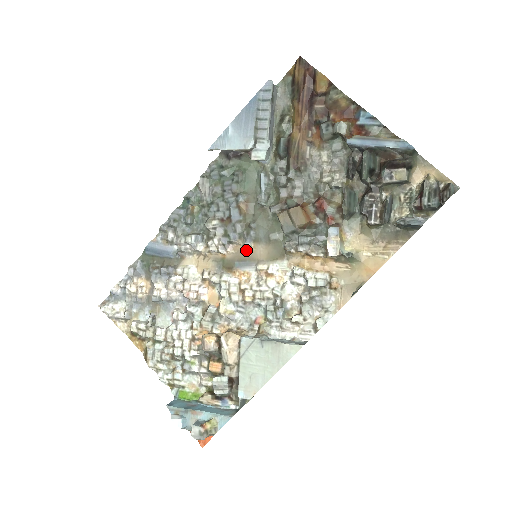
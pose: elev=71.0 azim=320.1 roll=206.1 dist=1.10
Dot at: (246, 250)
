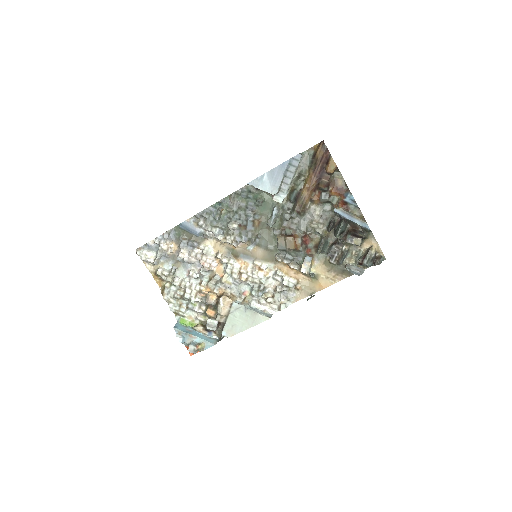
Dot at: (250, 249)
